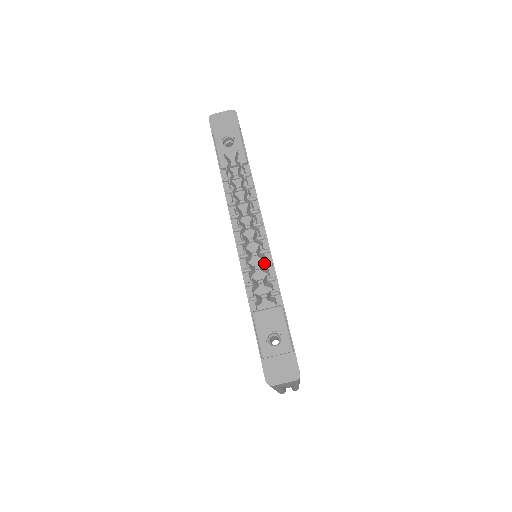
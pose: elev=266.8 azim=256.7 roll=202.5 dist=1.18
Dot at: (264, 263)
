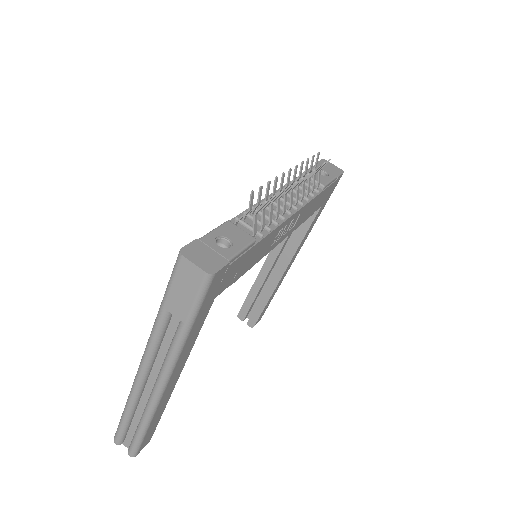
Dot at: (282, 191)
